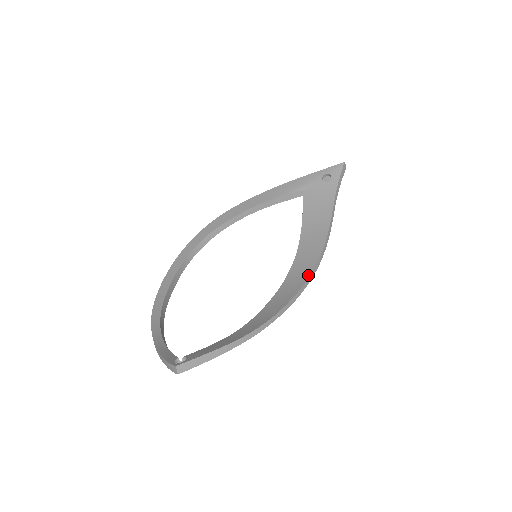
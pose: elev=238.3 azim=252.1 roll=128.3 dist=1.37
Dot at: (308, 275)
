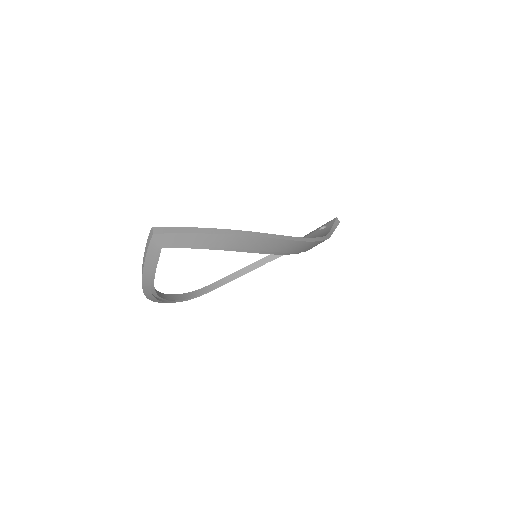
Dot at: (301, 238)
